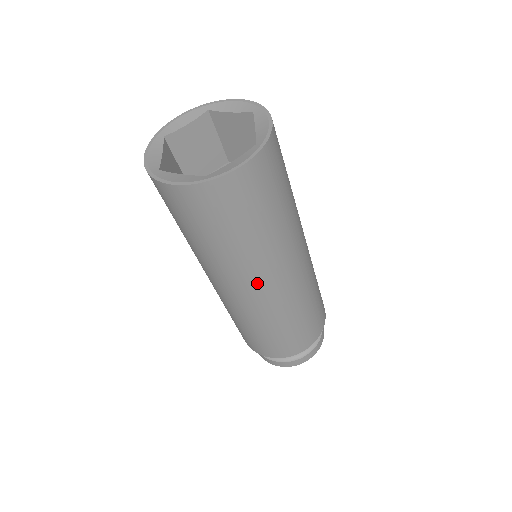
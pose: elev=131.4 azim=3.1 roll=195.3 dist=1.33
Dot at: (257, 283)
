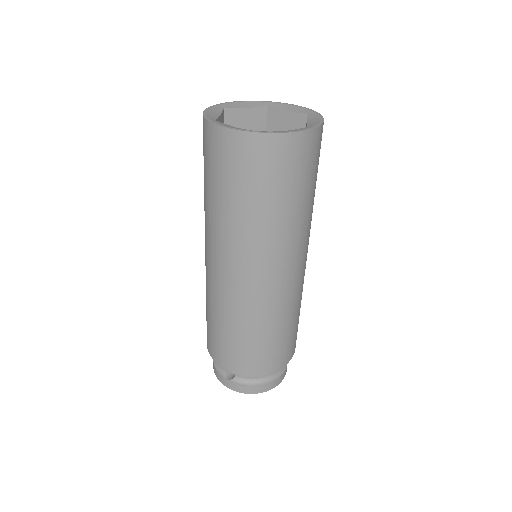
Dot at: (303, 253)
